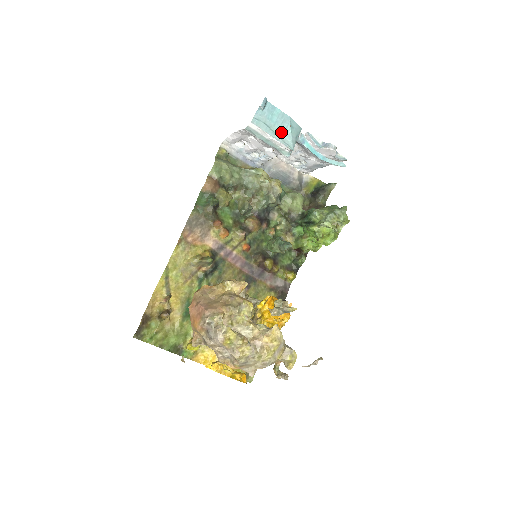
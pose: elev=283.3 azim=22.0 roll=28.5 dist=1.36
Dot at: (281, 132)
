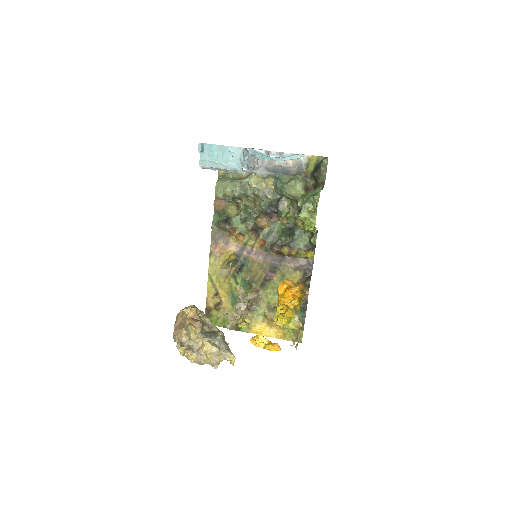
Dot at: (225, 161)
